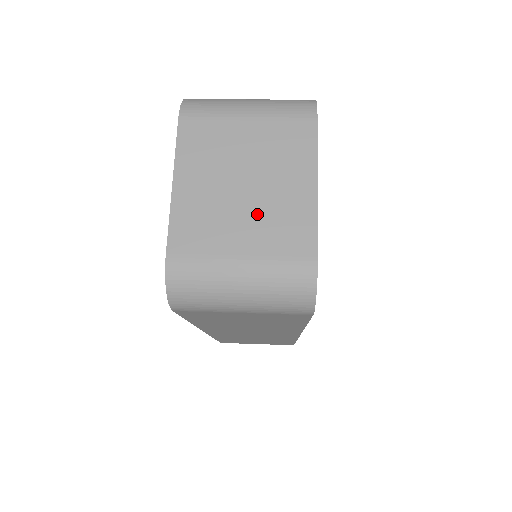
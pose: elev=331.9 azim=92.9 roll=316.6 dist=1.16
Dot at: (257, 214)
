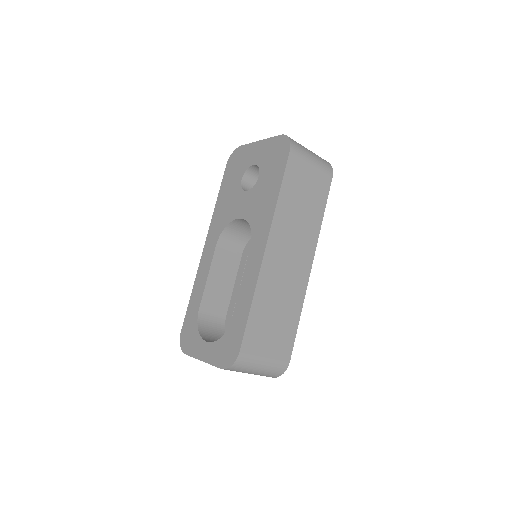
Dot at: occluded
